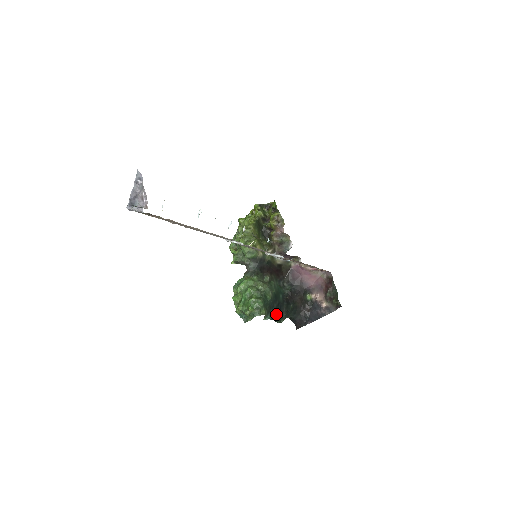
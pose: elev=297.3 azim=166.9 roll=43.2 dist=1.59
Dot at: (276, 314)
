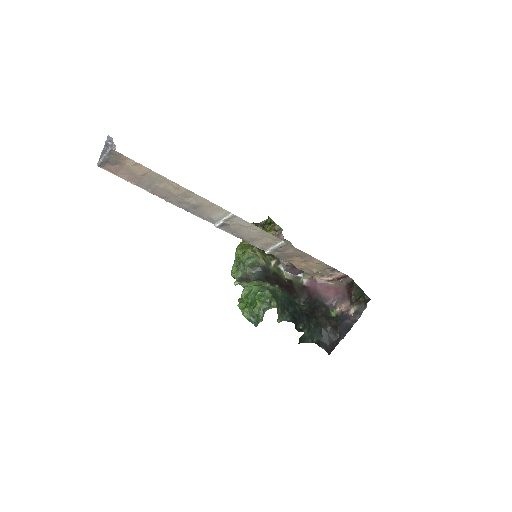
Dot at: (294, 318)
